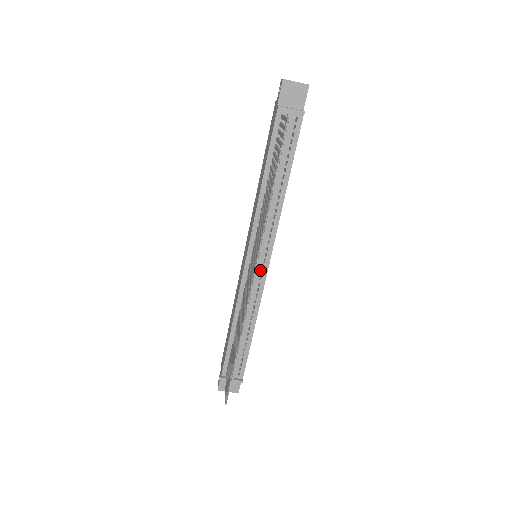
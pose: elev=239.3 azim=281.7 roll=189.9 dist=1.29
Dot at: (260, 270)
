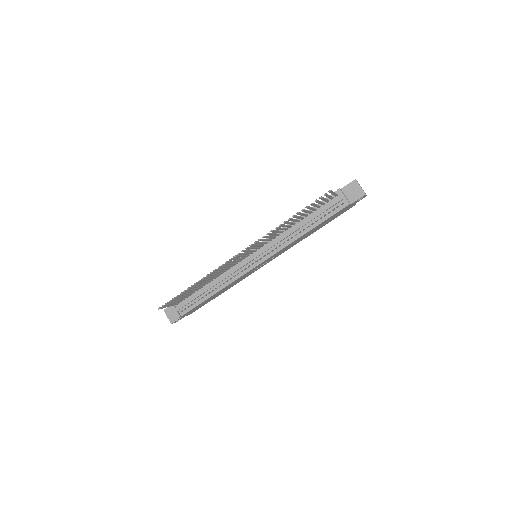
Dot at: (250, 264)
